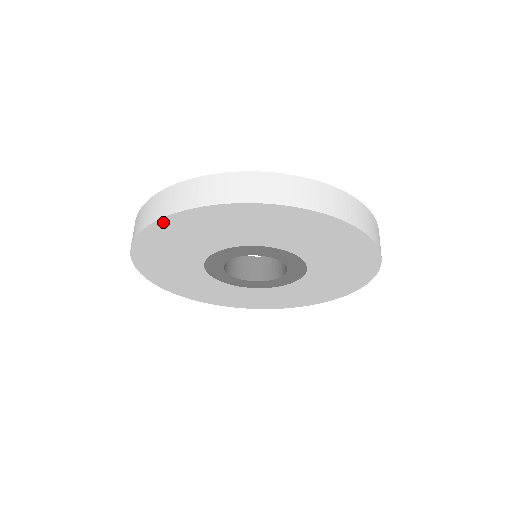
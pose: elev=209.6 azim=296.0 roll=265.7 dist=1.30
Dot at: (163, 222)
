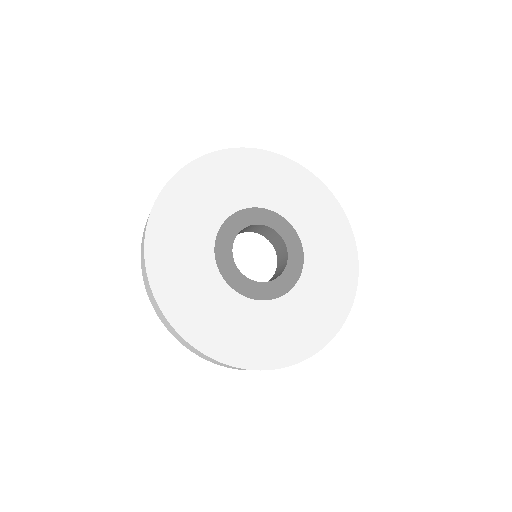
Dot at: (189, 169)
